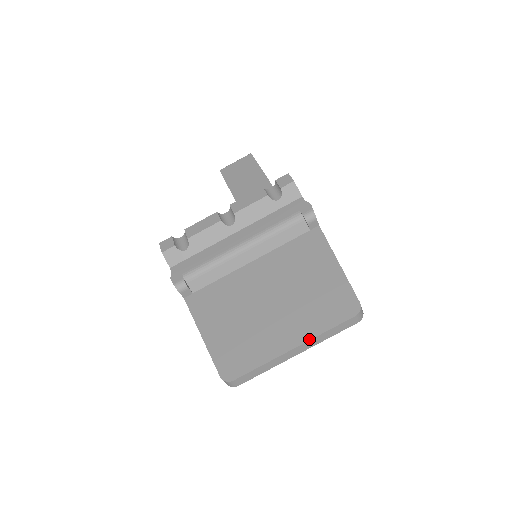
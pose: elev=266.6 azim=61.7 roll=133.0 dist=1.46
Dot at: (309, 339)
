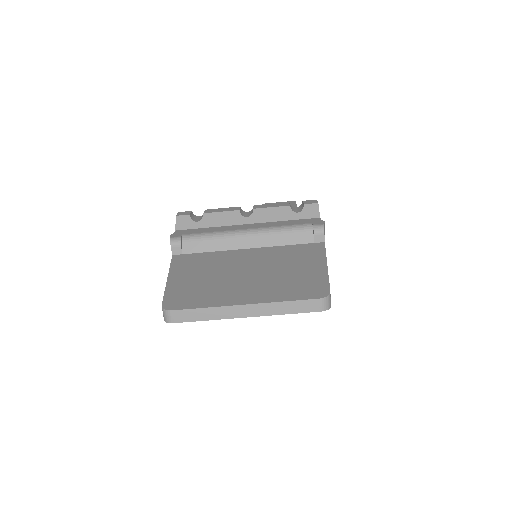
Dot at: (264, 302)
